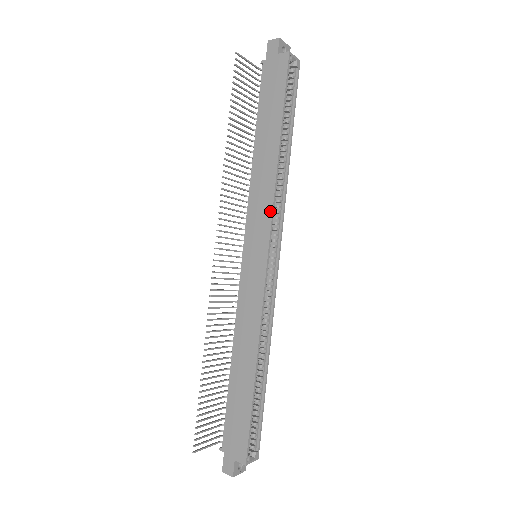
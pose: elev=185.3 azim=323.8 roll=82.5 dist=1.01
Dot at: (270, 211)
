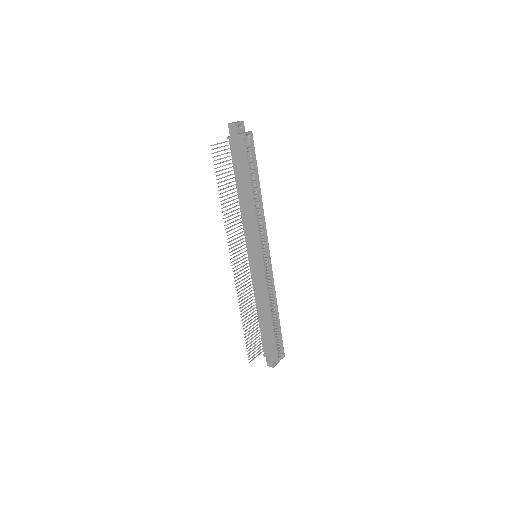
Dot at: (257, 233)
